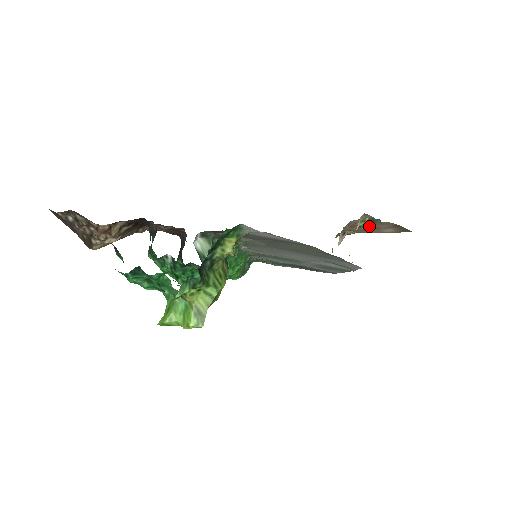
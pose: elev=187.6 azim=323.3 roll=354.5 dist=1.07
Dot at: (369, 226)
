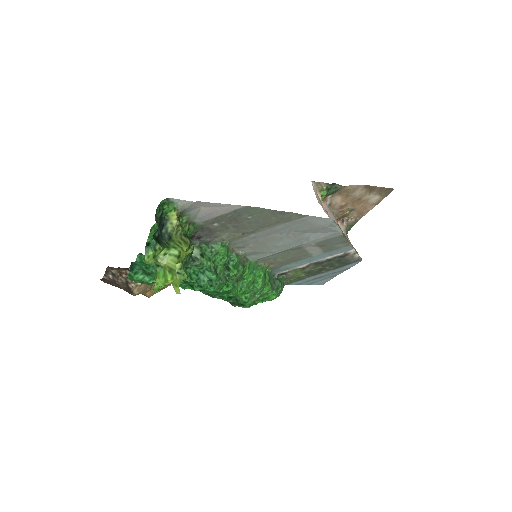
Dot at: (350, 201)
